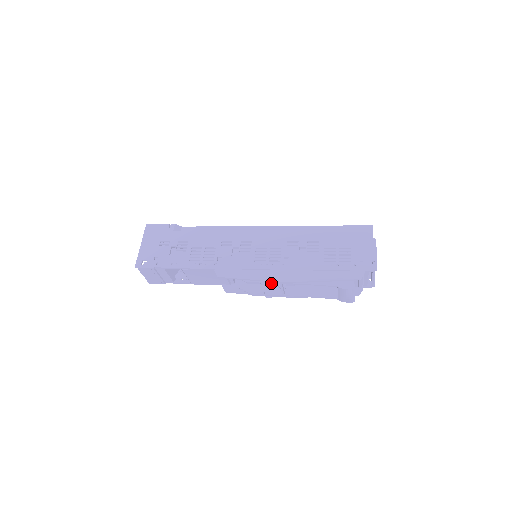
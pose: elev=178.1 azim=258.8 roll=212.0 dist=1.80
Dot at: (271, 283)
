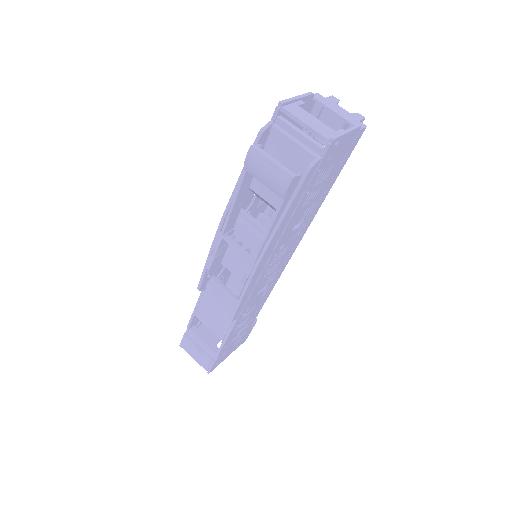
Dot at: (216, 245)
